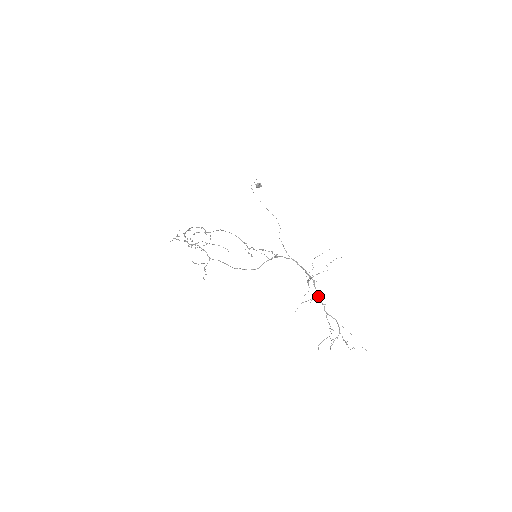
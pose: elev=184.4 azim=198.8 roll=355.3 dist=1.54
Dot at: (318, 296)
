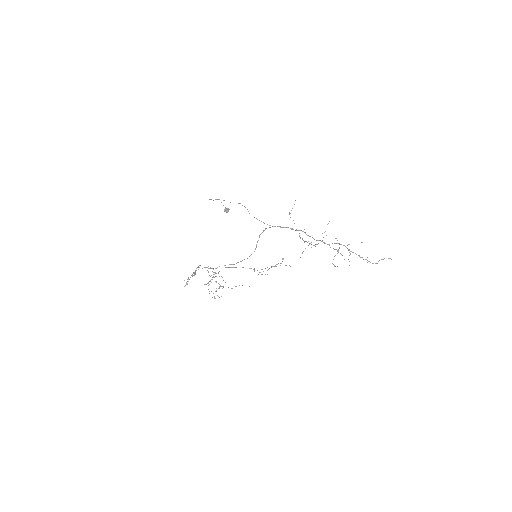
Dot at: (314, 239)
